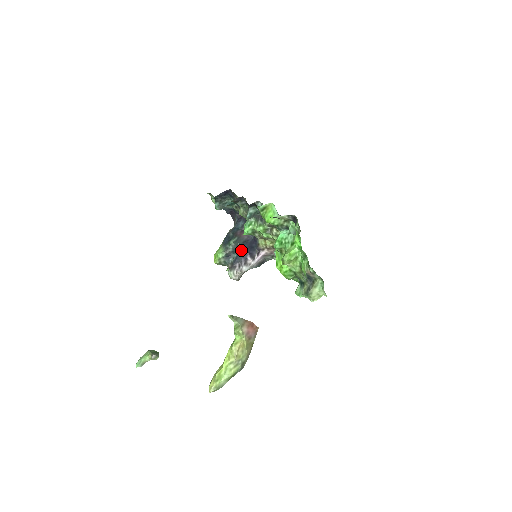
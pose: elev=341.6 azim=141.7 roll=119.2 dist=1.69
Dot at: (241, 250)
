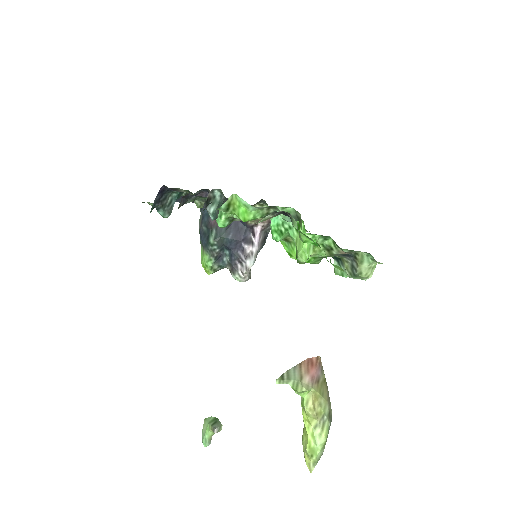
Dot at: (230, 243)
